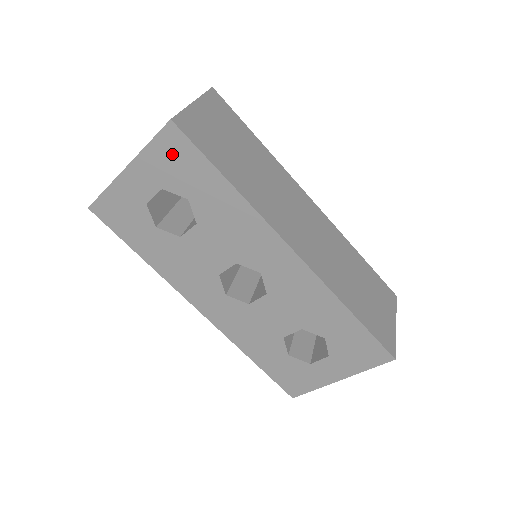
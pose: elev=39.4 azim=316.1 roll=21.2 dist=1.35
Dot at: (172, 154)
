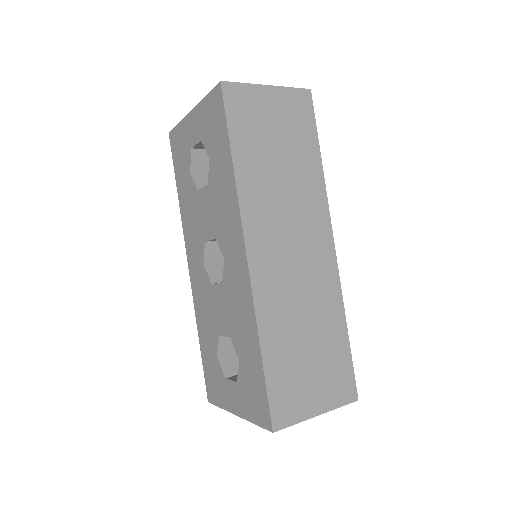
Dot at: (213, 113)
